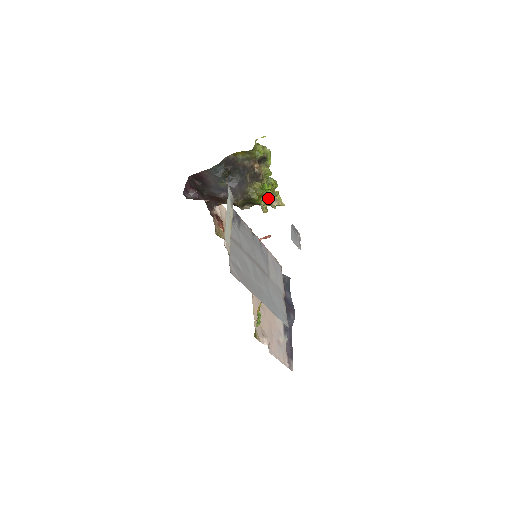
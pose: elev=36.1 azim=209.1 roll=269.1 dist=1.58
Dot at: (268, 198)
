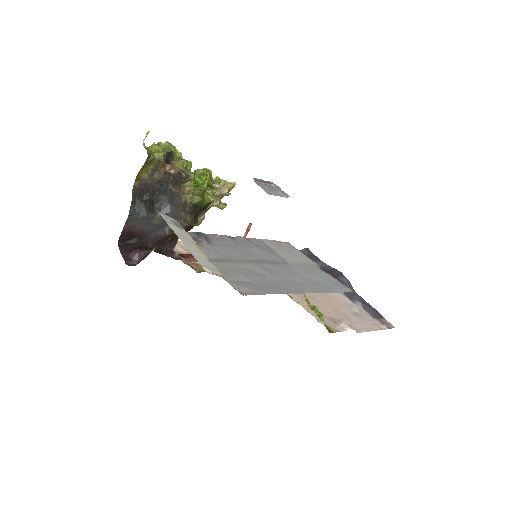
Dot at: occluded
